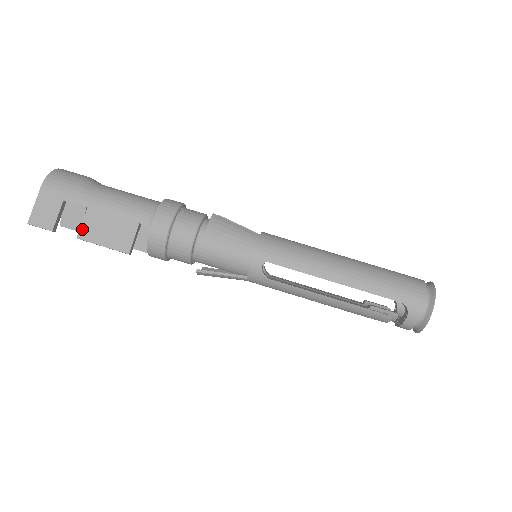
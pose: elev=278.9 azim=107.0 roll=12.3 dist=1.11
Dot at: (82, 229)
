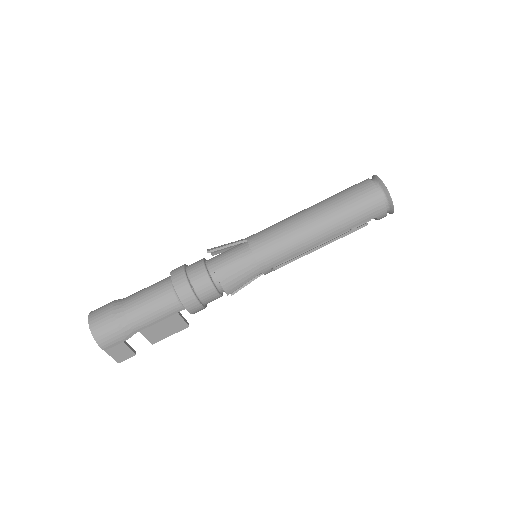
Dot at: (149, 340)
